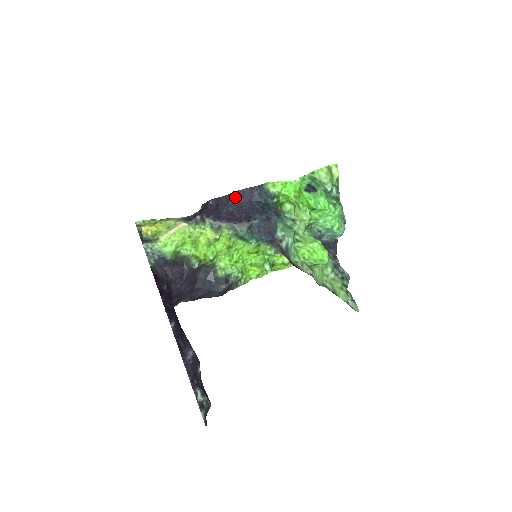
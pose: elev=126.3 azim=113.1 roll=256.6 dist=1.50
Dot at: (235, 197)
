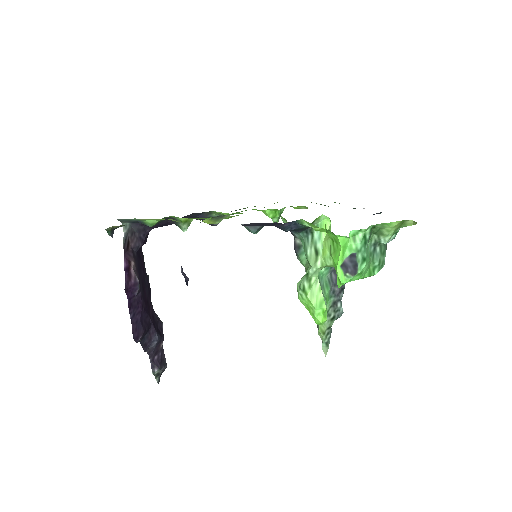
Dot at: (251, 224)
